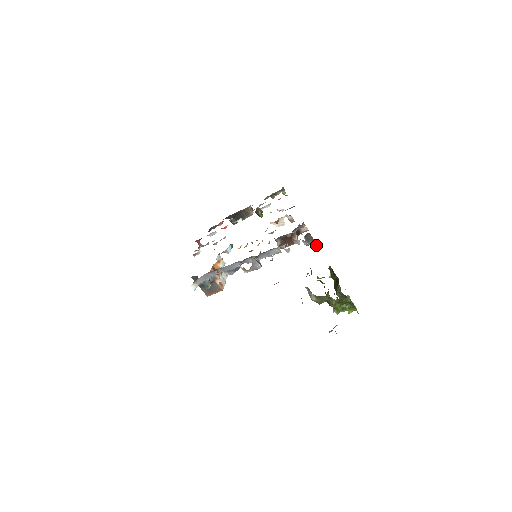
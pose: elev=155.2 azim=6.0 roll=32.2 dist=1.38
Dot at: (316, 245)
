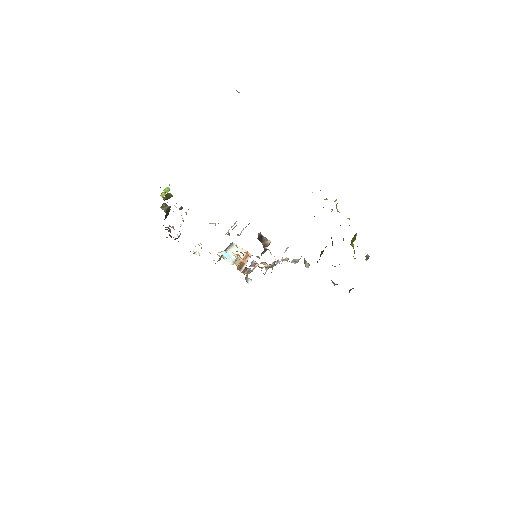
Dot at: (304, 259)
